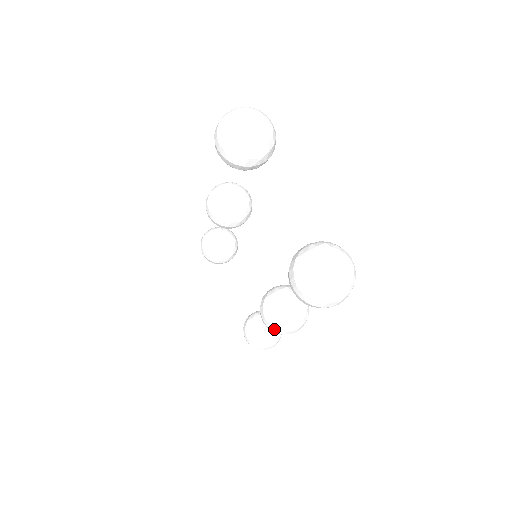
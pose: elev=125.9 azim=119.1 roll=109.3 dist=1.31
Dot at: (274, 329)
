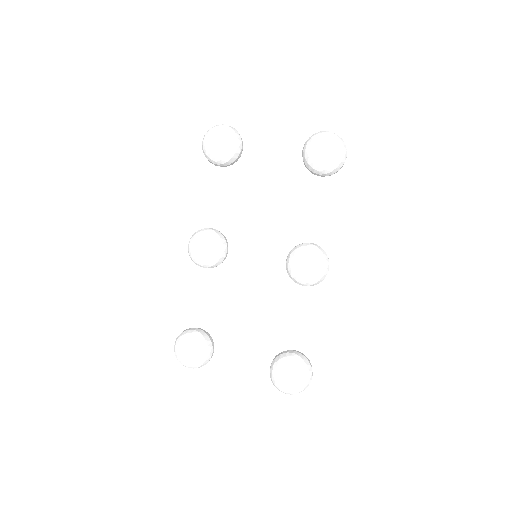
Dot at: (316, 262)
